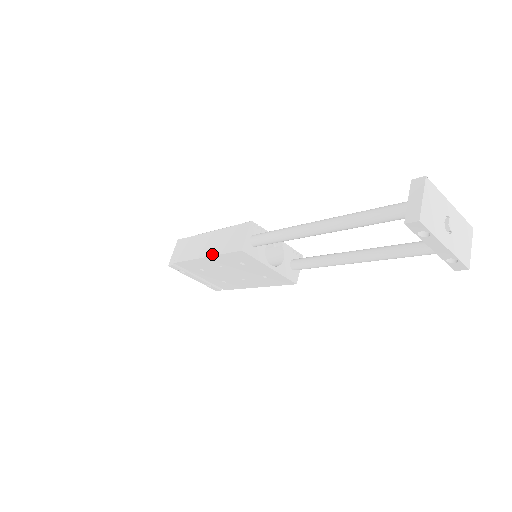
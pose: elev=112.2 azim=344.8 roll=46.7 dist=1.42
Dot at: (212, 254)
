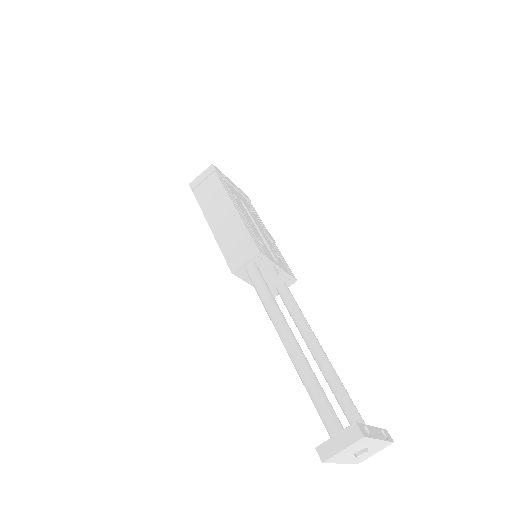
Dot at: (216, 236)
